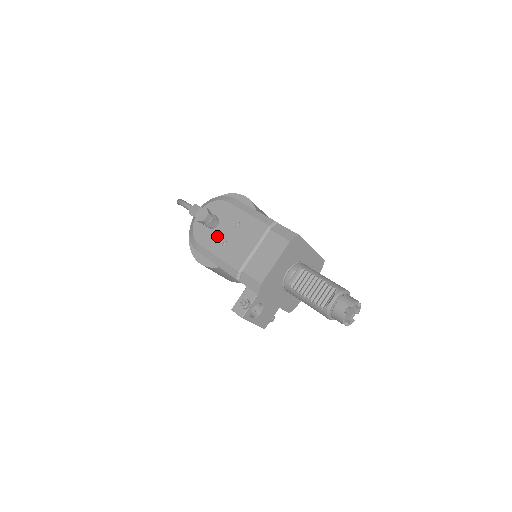
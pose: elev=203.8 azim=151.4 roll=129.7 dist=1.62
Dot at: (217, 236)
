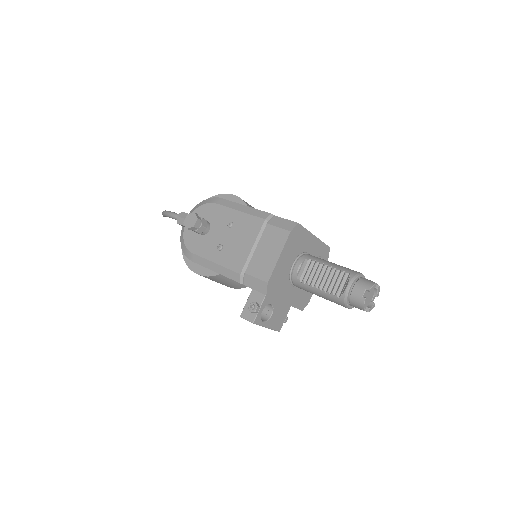
Dot at: (211, 241)
